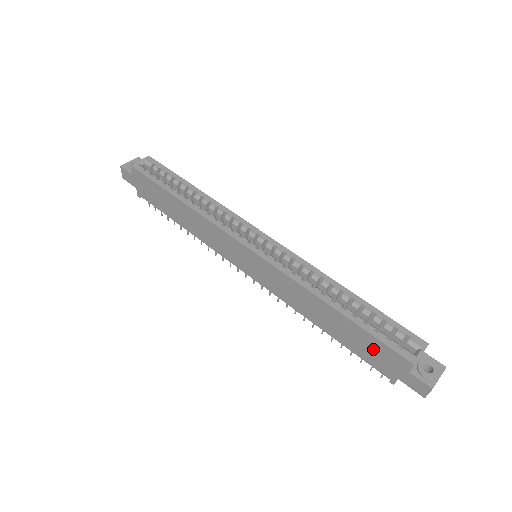
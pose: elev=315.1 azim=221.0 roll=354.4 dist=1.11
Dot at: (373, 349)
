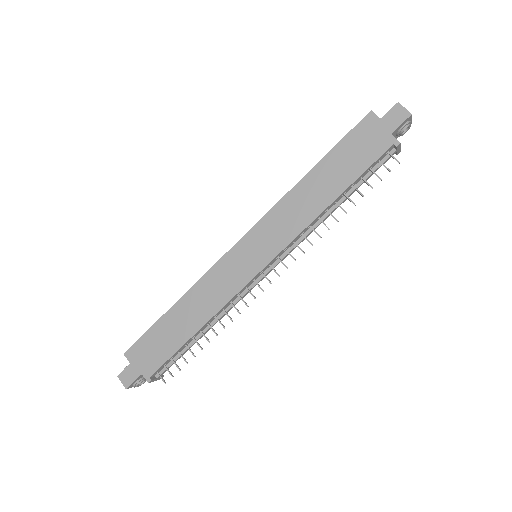
Dot at: (356, 147)
